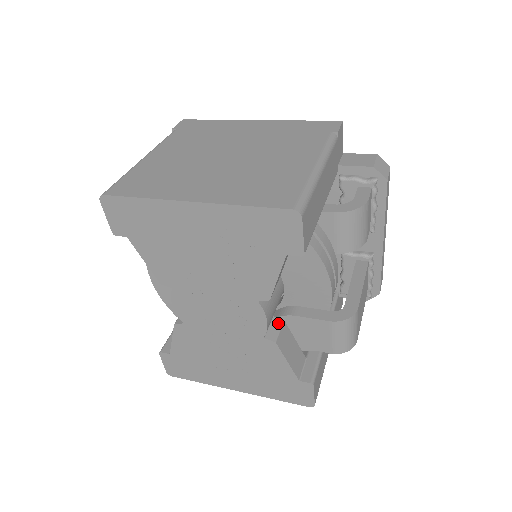
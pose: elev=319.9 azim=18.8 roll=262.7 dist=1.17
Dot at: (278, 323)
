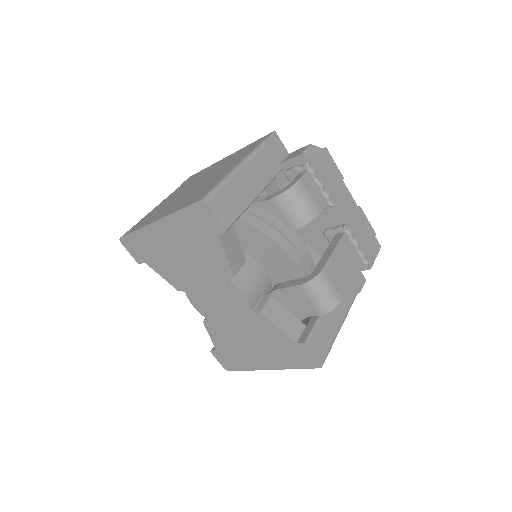
Dot at: (266, 299)
